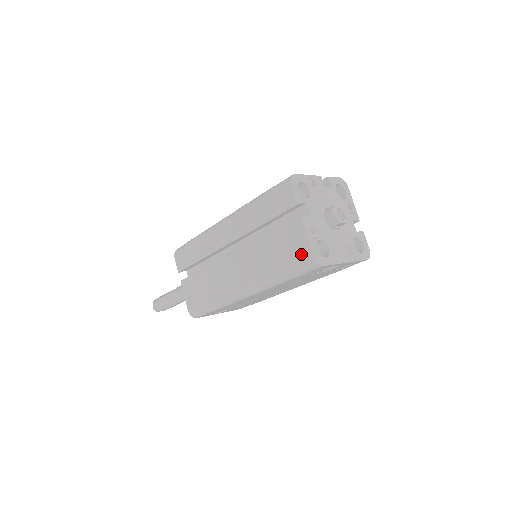
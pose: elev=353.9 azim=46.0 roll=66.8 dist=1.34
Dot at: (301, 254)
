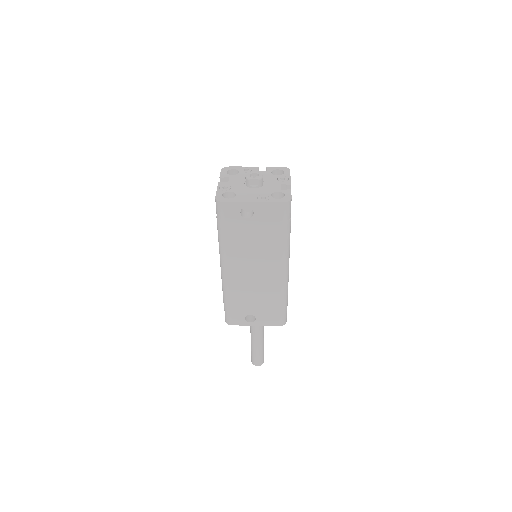
Dot at: occluded
